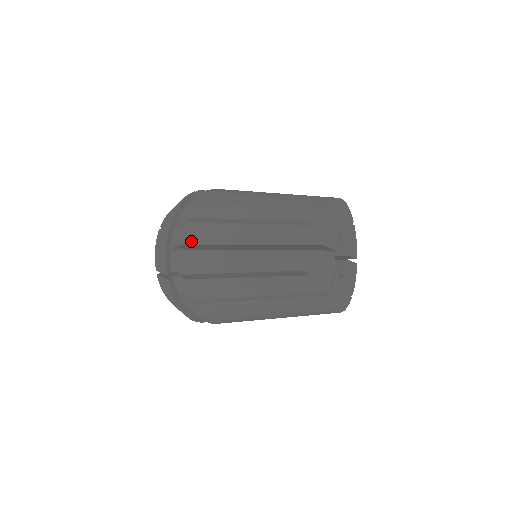
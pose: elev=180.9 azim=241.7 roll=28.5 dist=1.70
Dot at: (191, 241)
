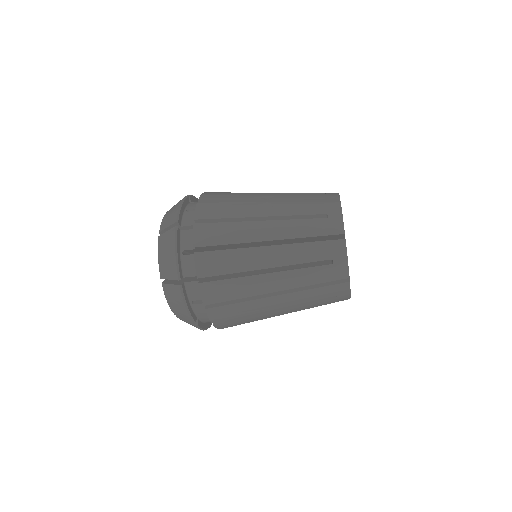
Dot at: occluded
